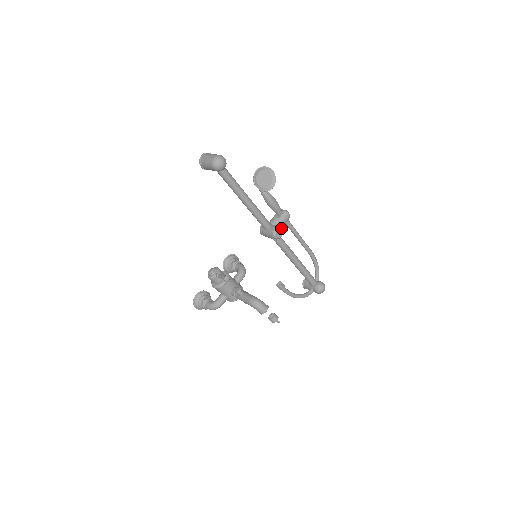
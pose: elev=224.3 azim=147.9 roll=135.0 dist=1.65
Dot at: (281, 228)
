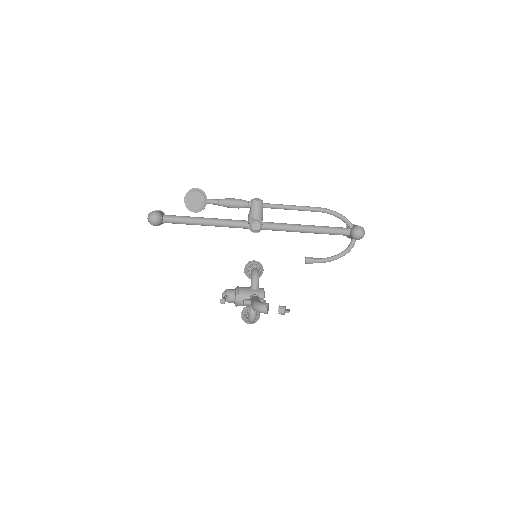
Dot at: (255, 219)
